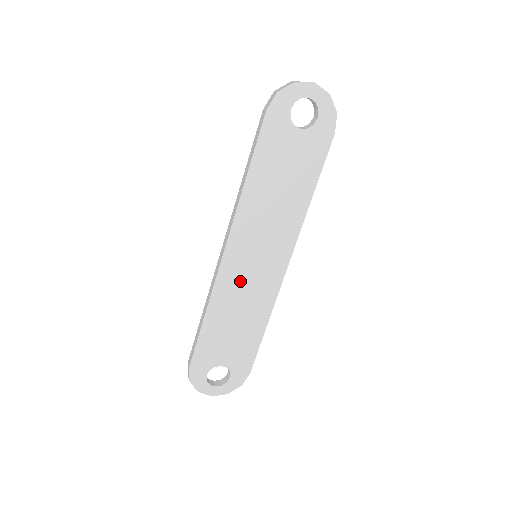
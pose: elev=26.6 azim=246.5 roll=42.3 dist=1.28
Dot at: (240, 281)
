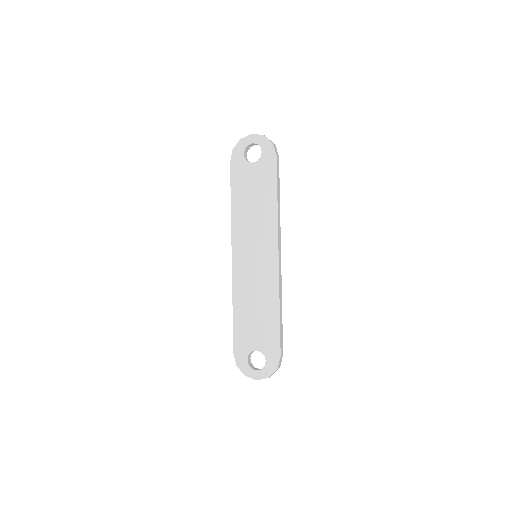
Dot at: (249, 276)
